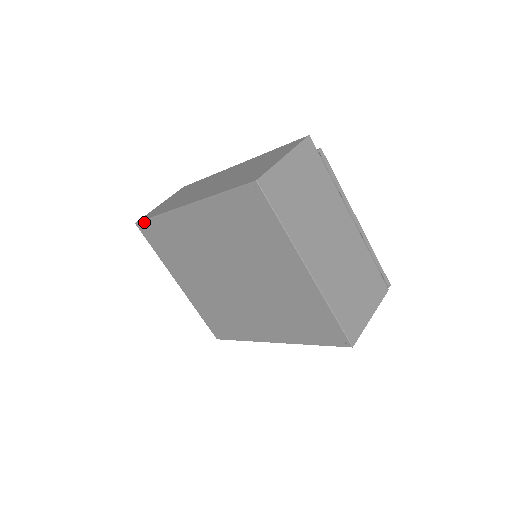
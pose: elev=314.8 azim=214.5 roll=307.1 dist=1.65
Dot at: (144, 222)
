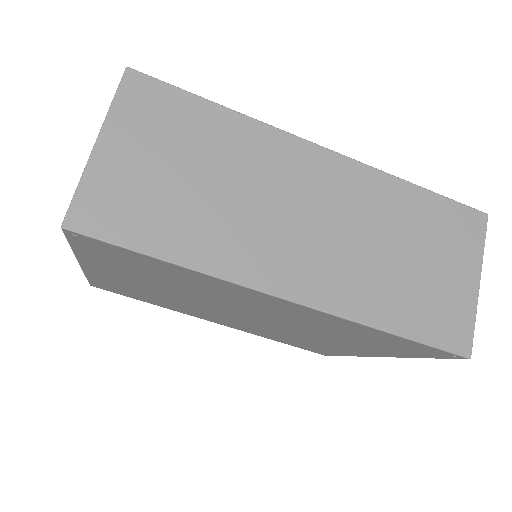
Dot at: (108, 244)
